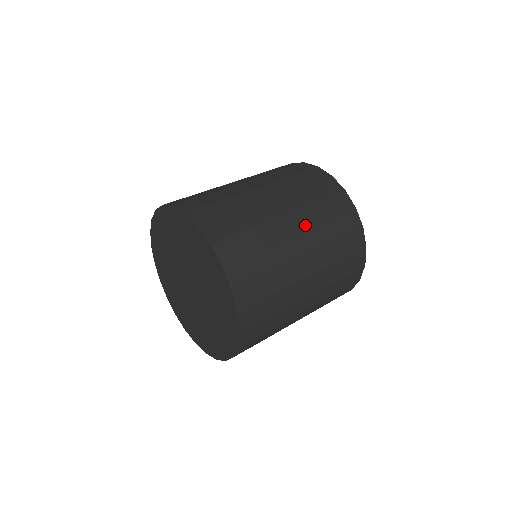
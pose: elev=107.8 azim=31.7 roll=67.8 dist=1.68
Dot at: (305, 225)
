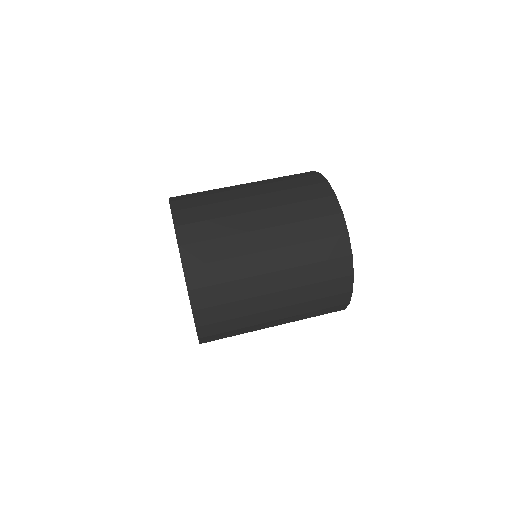
Dot at: (290, 302)
